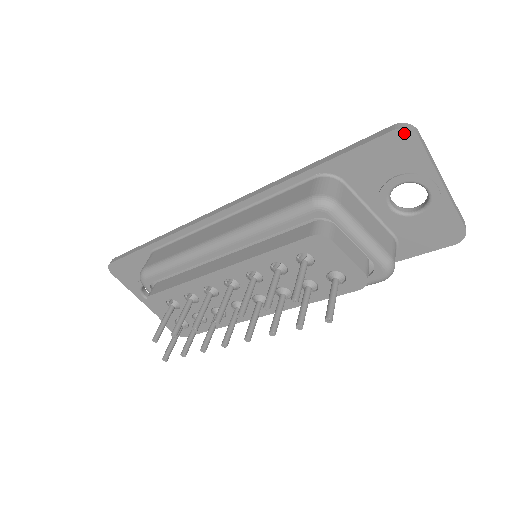
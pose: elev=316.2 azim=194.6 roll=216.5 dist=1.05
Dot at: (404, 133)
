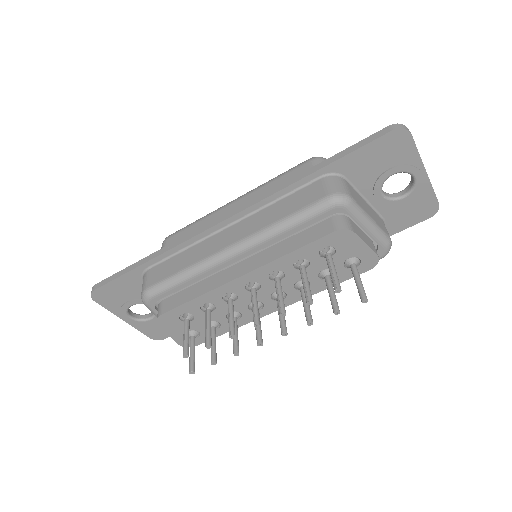
Dot at: (400, 132)
